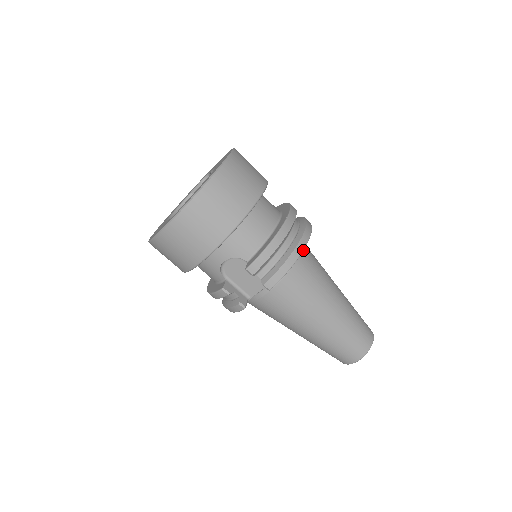
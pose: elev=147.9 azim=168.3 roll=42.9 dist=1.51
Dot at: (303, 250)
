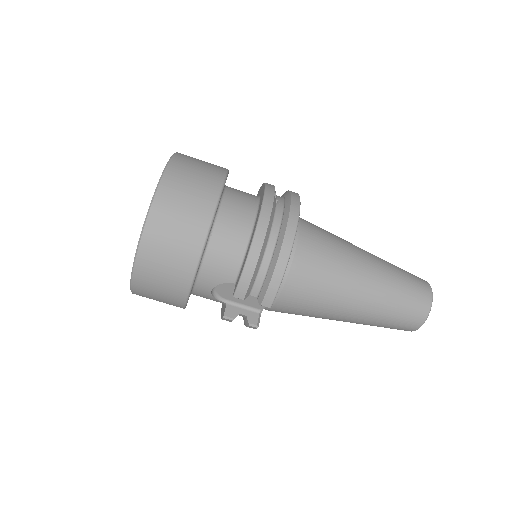
Dot at: (291, 248)
